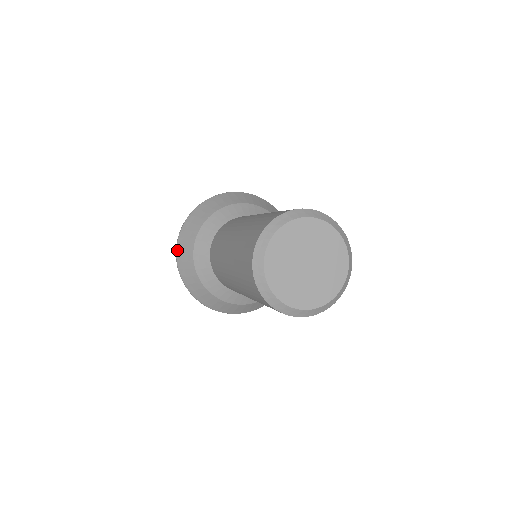
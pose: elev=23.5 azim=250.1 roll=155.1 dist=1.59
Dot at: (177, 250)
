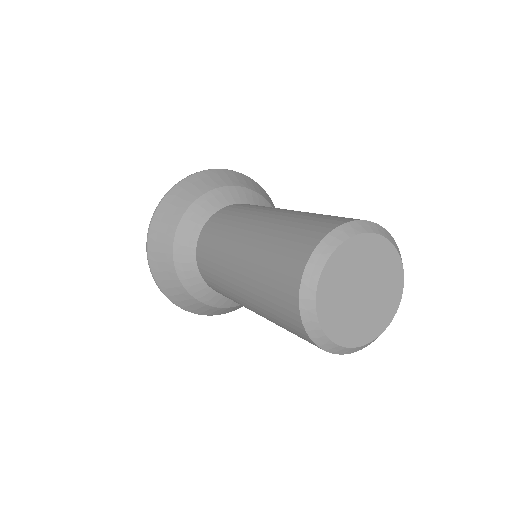
Dot at: (149, 258)
